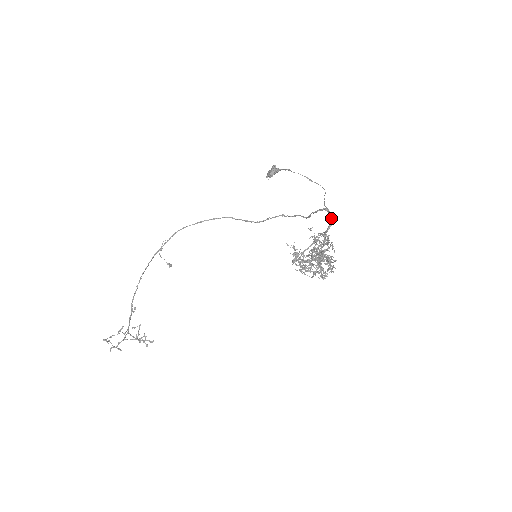
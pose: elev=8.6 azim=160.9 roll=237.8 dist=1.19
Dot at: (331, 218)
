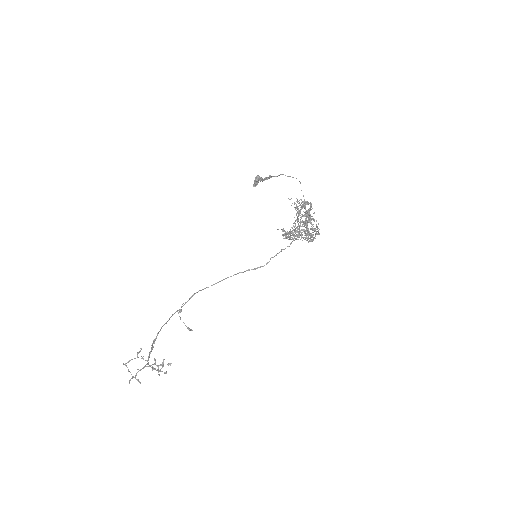
Dot at: (310, 203)
